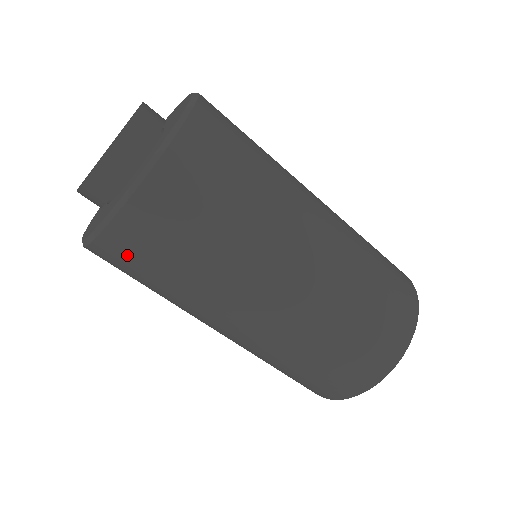
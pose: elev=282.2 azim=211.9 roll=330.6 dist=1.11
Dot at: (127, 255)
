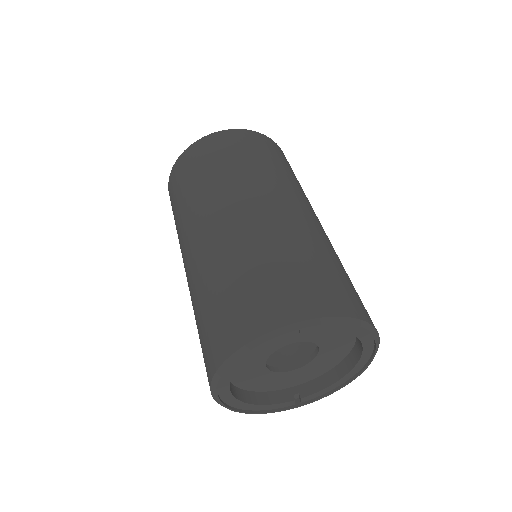
Dot at: (175, 181)
